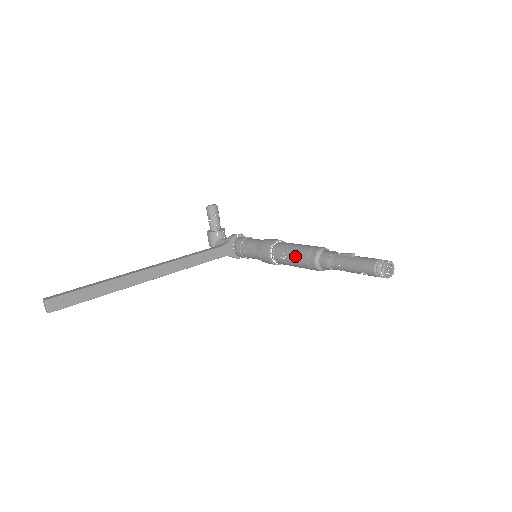
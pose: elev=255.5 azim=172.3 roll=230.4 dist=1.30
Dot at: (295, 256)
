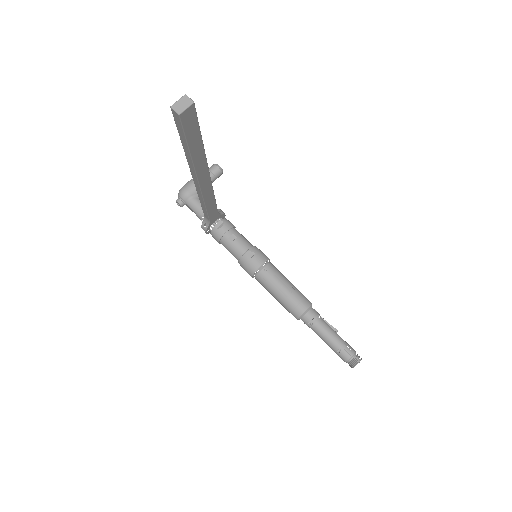
Dot at: (290, 289)
